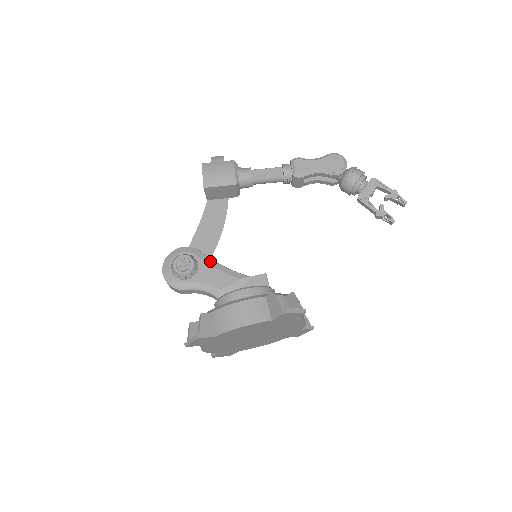
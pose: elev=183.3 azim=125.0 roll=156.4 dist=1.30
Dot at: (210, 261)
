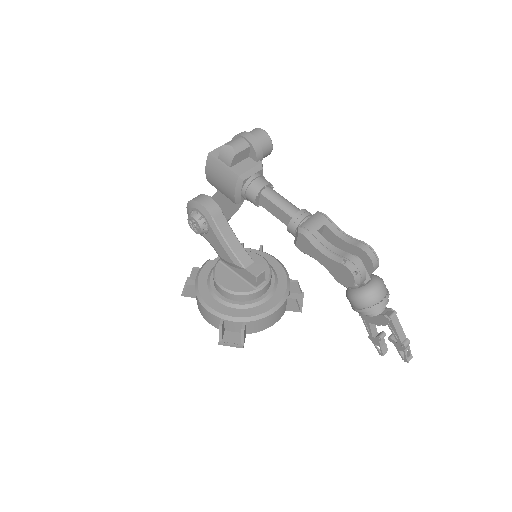
Dot at: (218, 233)
